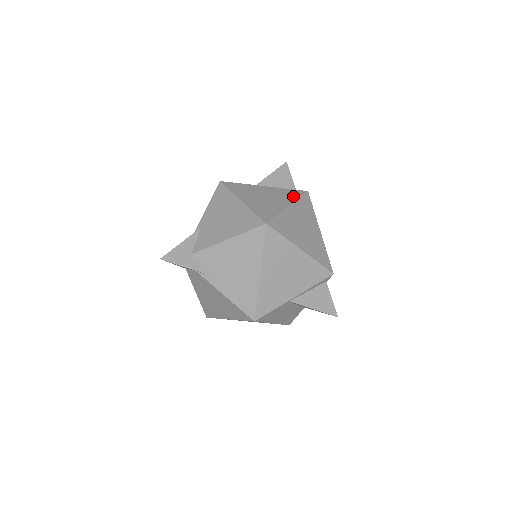
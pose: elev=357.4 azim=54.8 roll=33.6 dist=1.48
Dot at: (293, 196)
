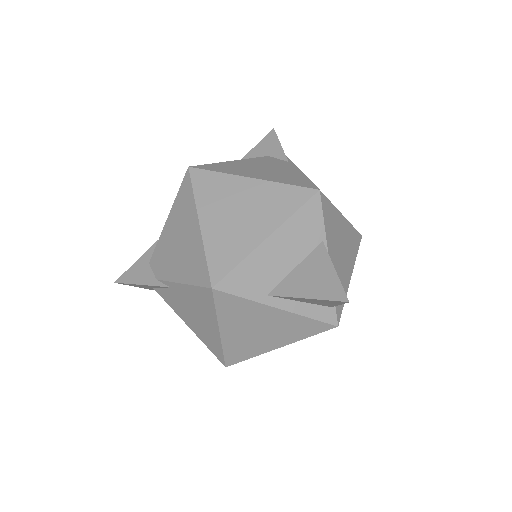
Dot at: (303, 334)
